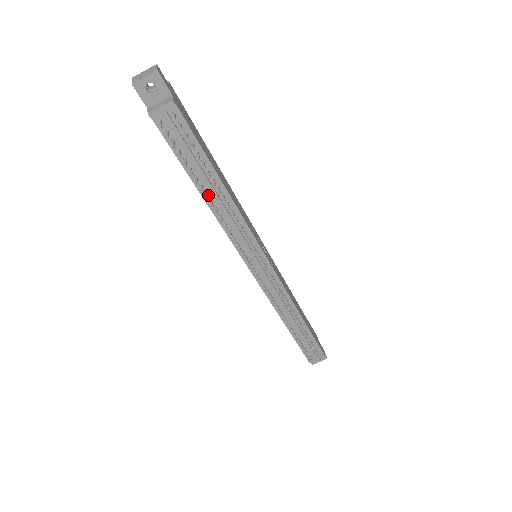
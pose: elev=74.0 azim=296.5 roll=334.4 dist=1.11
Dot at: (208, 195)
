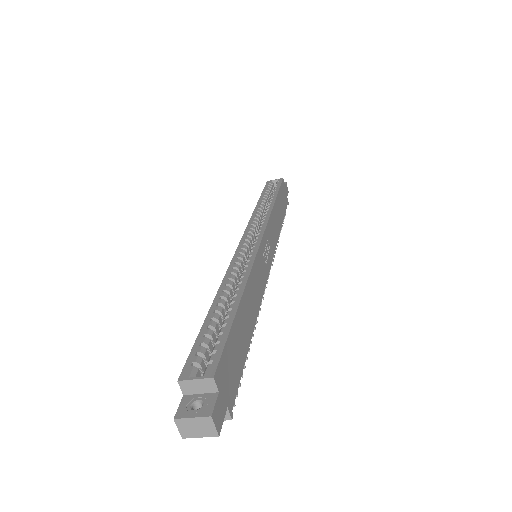
Dot at: occluded
